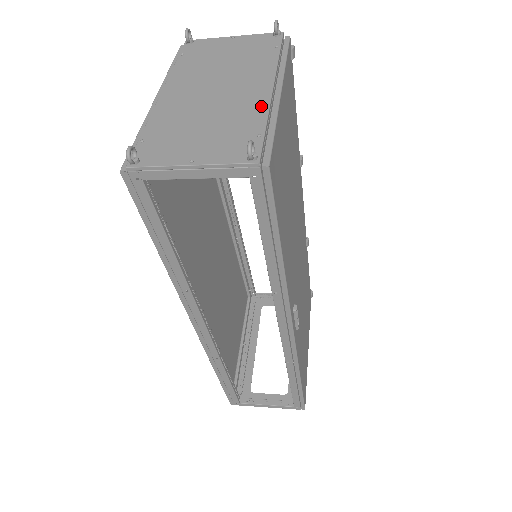
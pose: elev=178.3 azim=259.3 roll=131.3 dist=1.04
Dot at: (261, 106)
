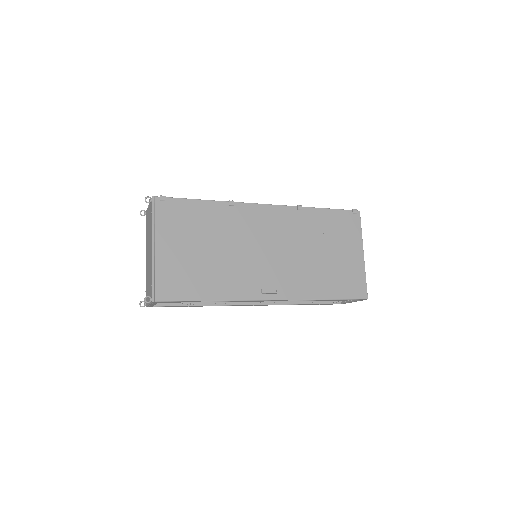
Dot at: (151, 264)
